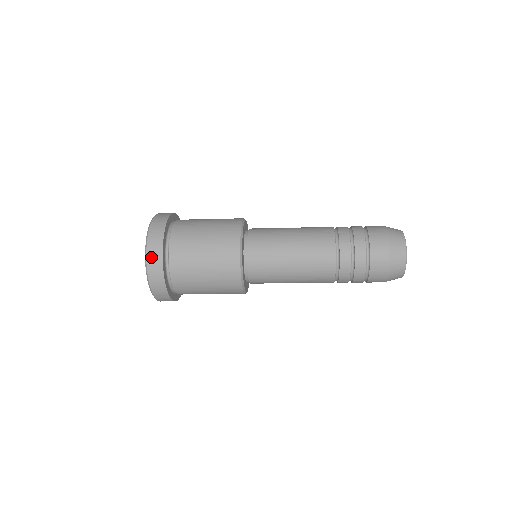
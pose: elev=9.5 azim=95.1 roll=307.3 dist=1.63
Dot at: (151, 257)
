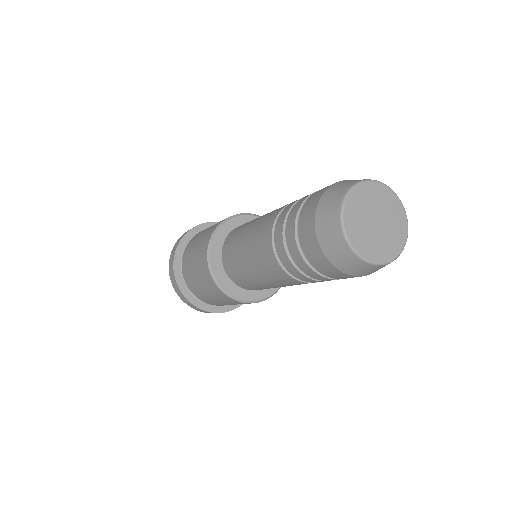
Dot at: (170, 265)
